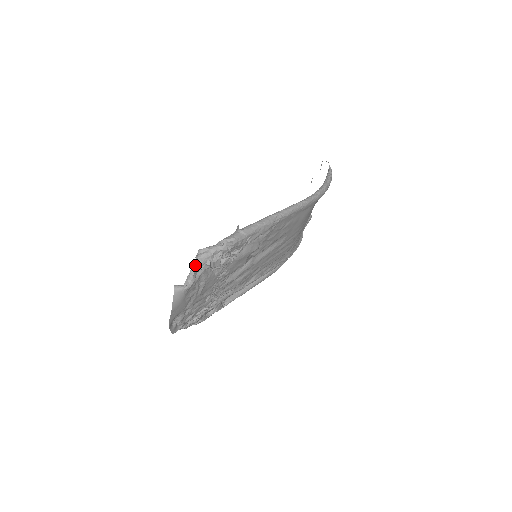
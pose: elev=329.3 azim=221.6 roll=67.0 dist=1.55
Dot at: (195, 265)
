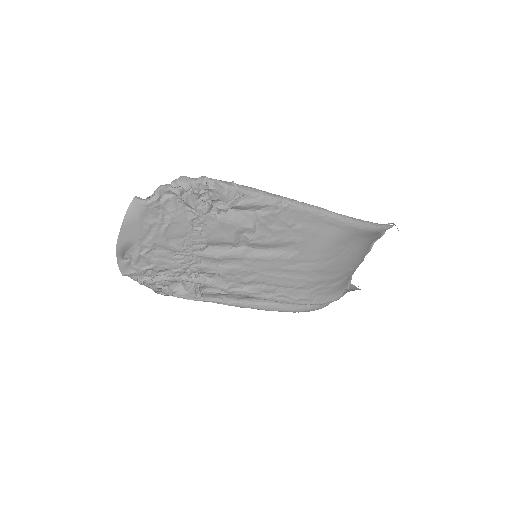
Dot at: (166, 184)
